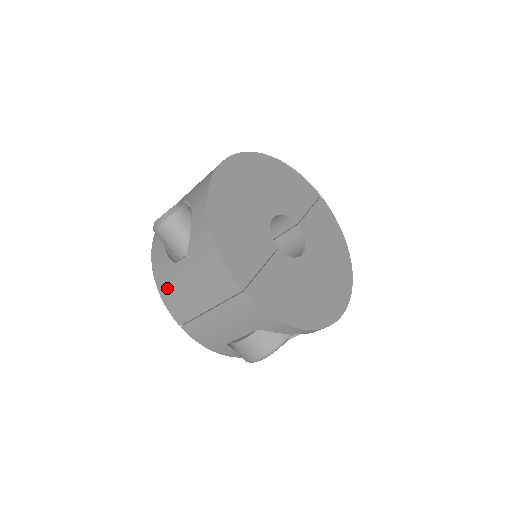
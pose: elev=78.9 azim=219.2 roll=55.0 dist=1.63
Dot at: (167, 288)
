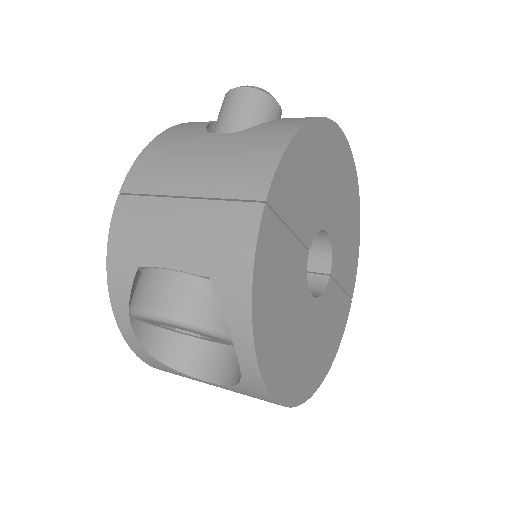
Dot at: (165, 146)
